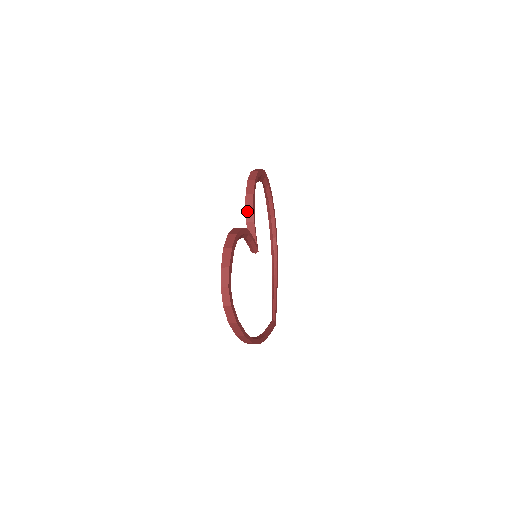
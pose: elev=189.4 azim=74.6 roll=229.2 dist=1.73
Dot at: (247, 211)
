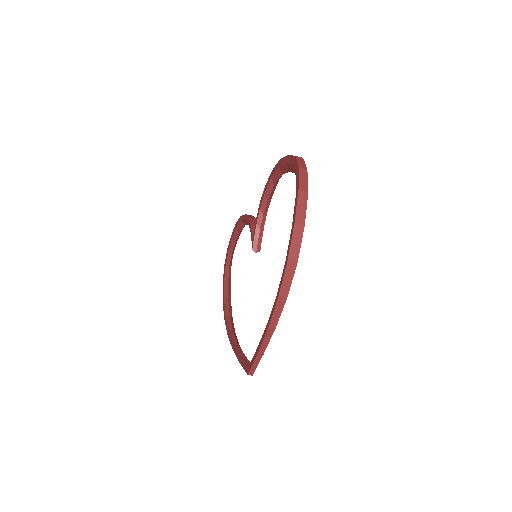
Dot at: (250, 219)
